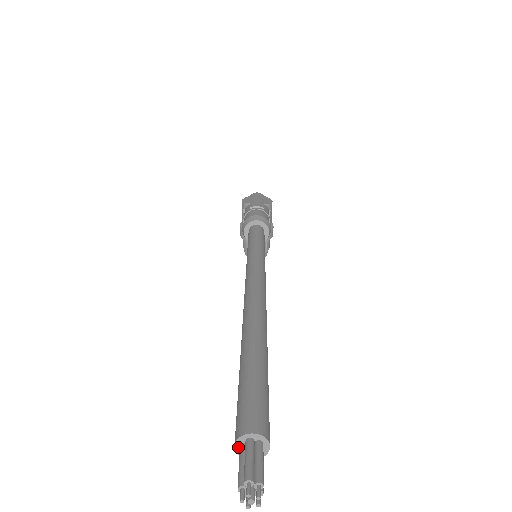
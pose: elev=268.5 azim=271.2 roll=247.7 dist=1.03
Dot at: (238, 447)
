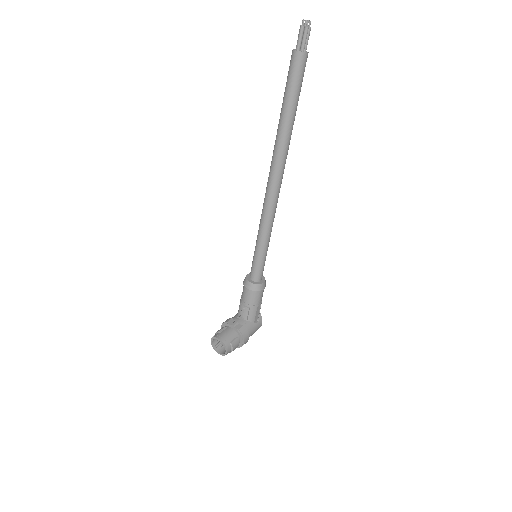
Dot at: (295, 49)
